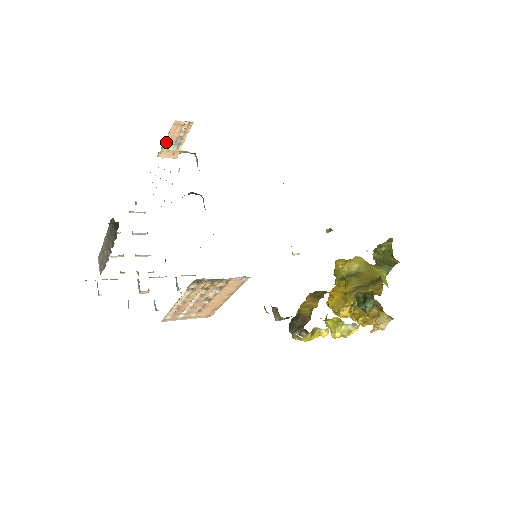
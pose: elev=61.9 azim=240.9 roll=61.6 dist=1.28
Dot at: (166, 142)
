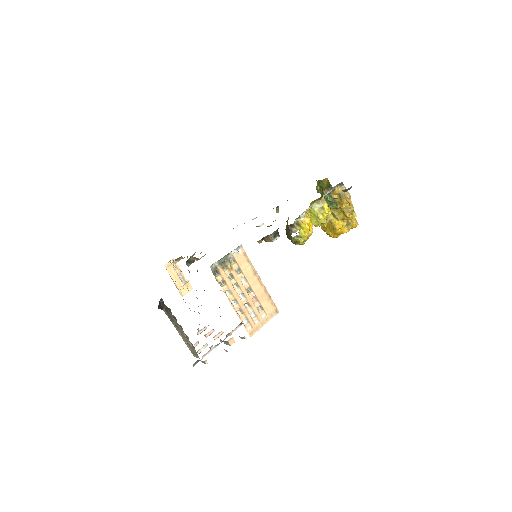
Dot at: (176, 283)
